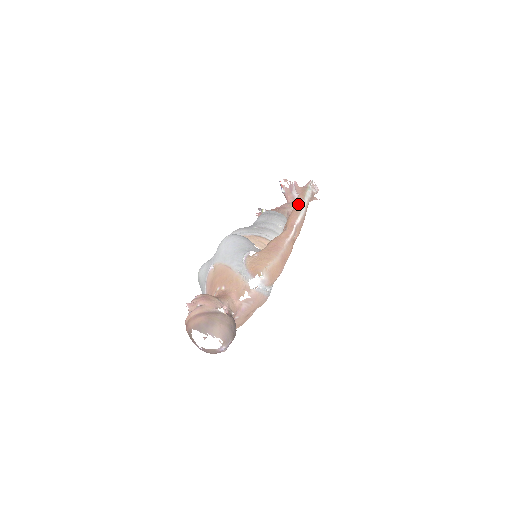
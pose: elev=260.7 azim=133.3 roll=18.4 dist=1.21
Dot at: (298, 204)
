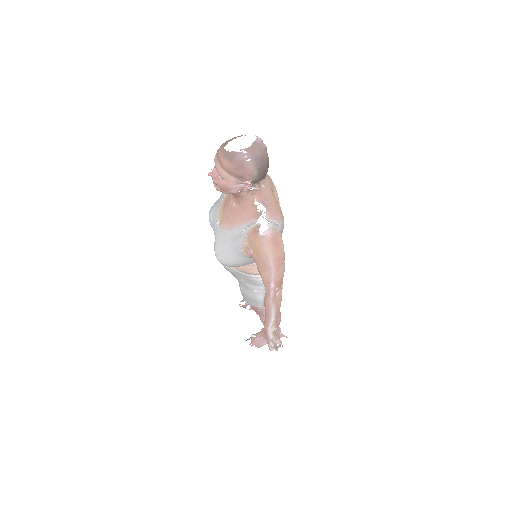
Dot at: occluded
